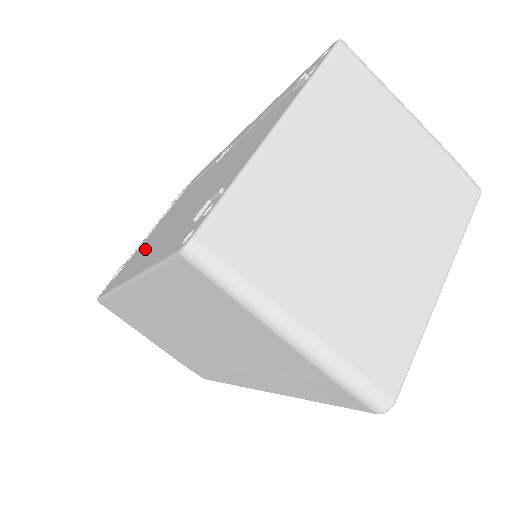
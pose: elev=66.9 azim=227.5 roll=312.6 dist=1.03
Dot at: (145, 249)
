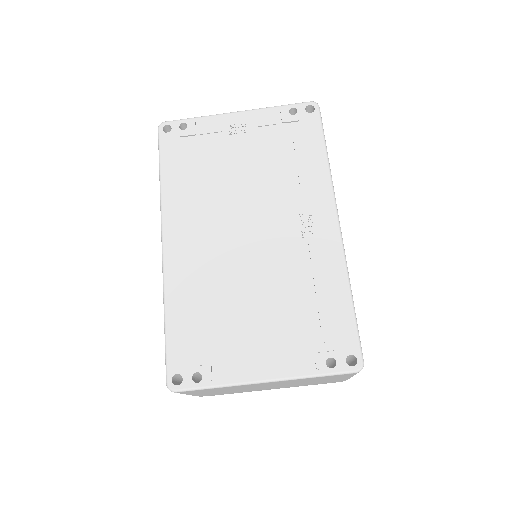
Dot at: (201, 206)
